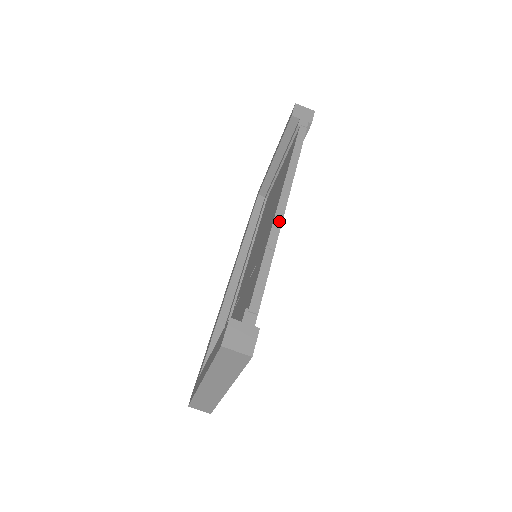
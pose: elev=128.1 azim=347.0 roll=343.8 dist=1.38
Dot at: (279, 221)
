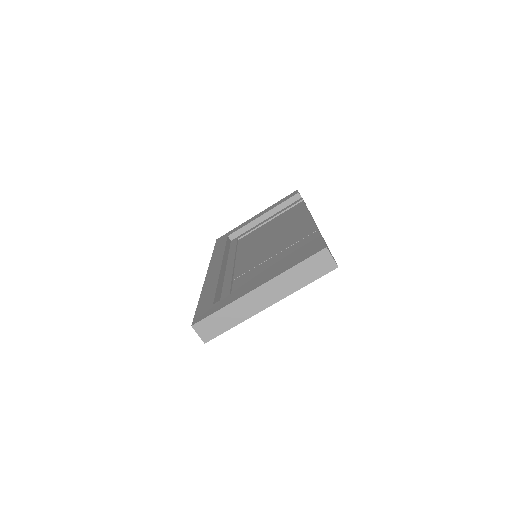
Dot at: occluded
